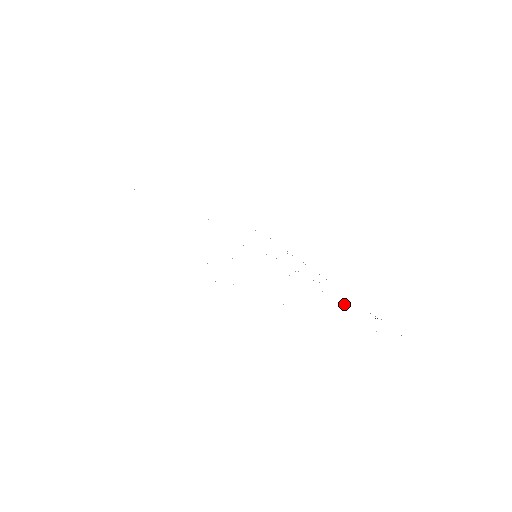
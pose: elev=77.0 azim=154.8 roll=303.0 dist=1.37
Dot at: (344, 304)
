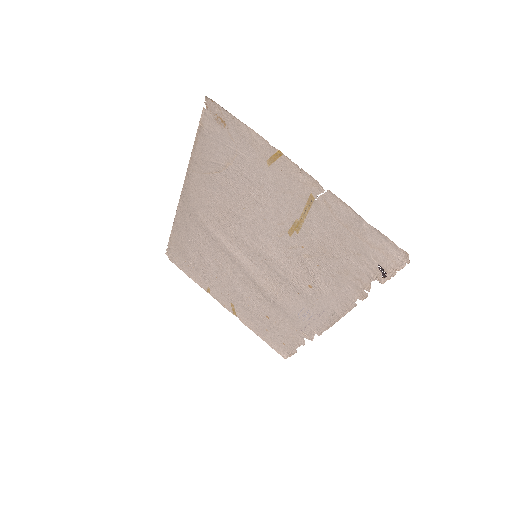
Dot at: (340, 255)
